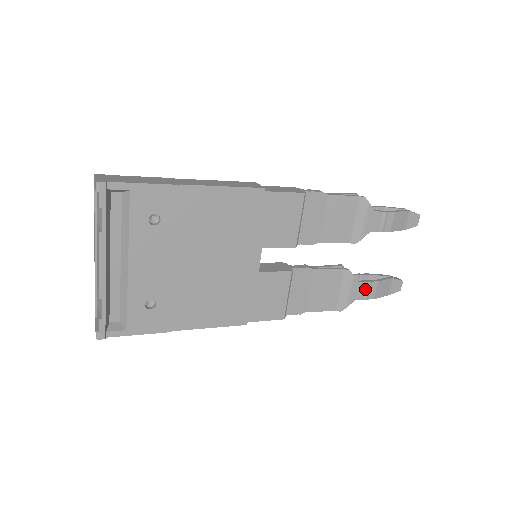
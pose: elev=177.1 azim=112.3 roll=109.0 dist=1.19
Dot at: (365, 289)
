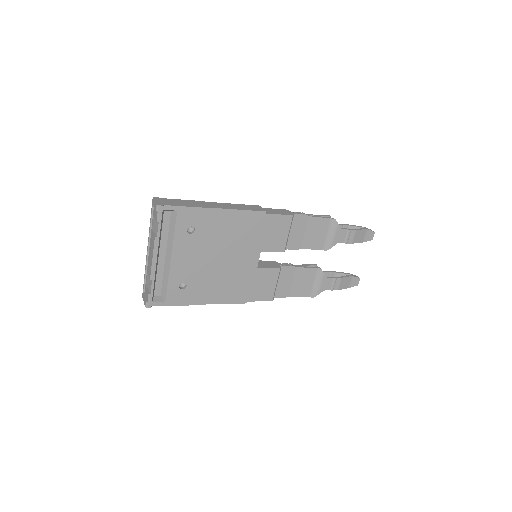
Dot at: (332, 283)
